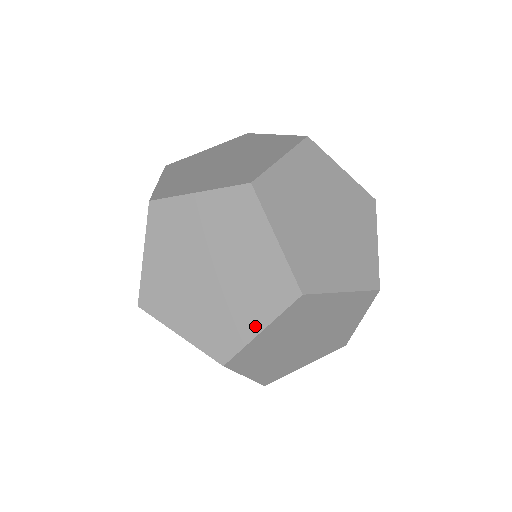
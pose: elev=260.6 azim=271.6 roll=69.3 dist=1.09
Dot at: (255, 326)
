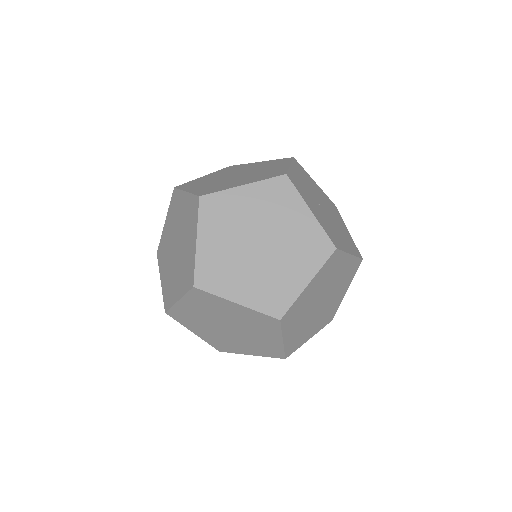
Dot at: (277, 340)
